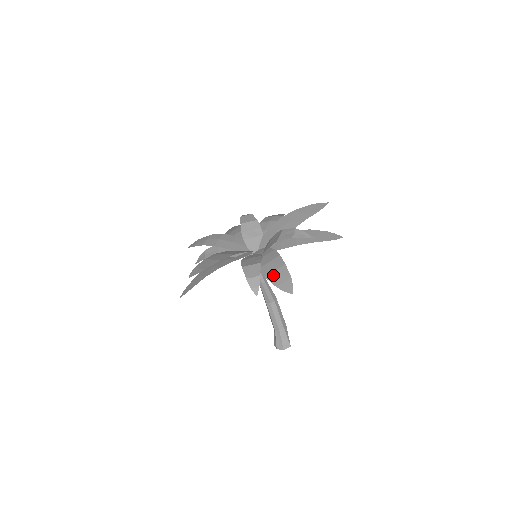
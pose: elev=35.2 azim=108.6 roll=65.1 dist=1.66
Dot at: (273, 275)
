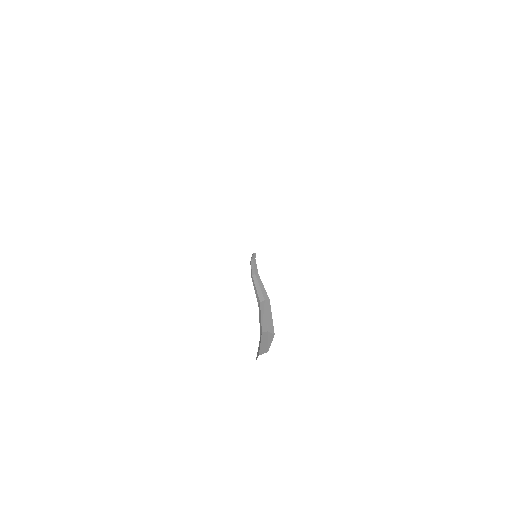
Dot at: occluded
